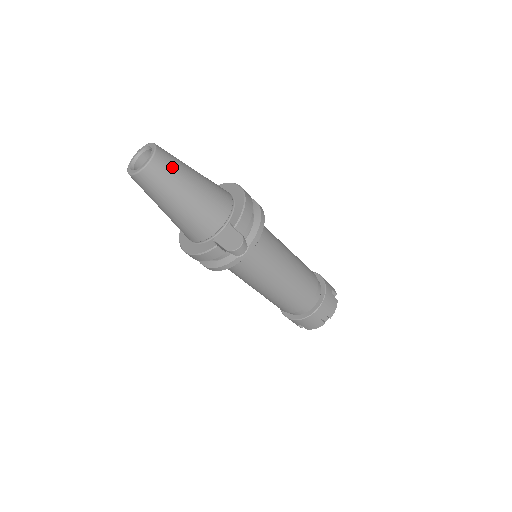
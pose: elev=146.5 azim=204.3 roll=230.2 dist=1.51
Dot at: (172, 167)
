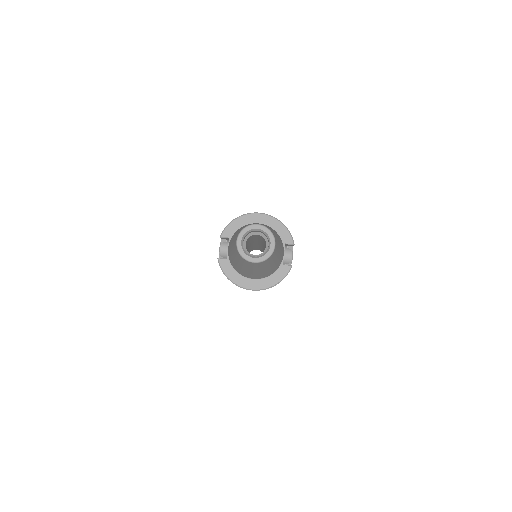
Dot at: occluded
